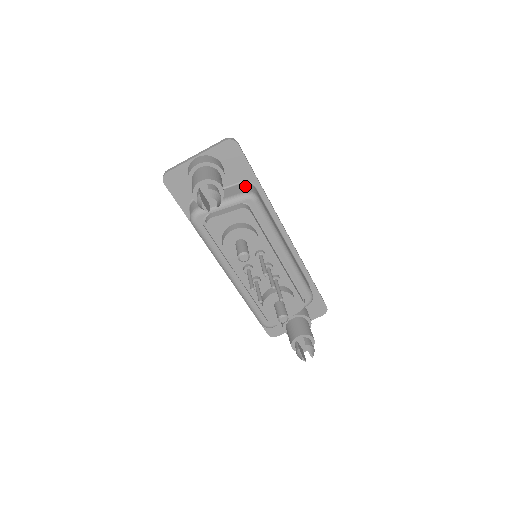
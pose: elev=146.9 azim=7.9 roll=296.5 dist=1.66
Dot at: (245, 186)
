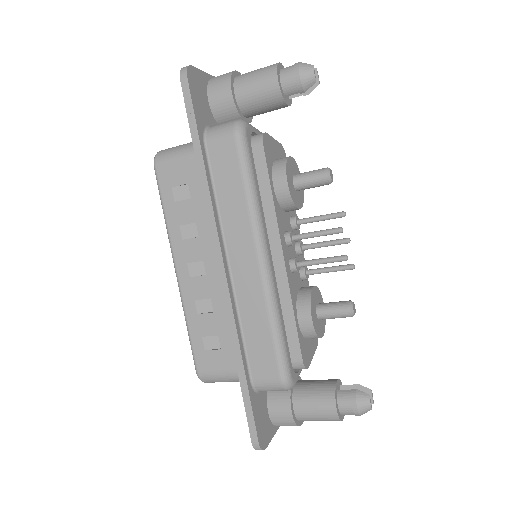
Dot at: occluded
